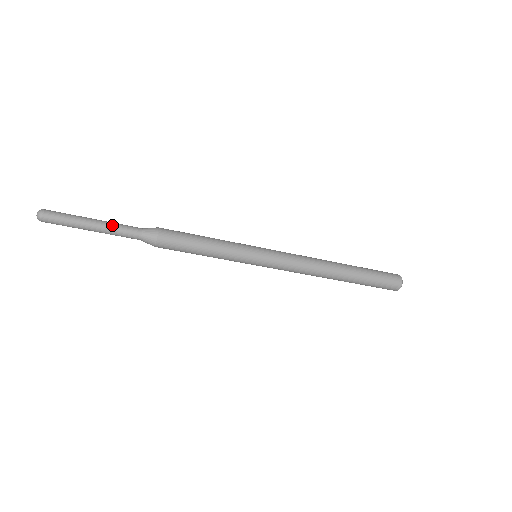
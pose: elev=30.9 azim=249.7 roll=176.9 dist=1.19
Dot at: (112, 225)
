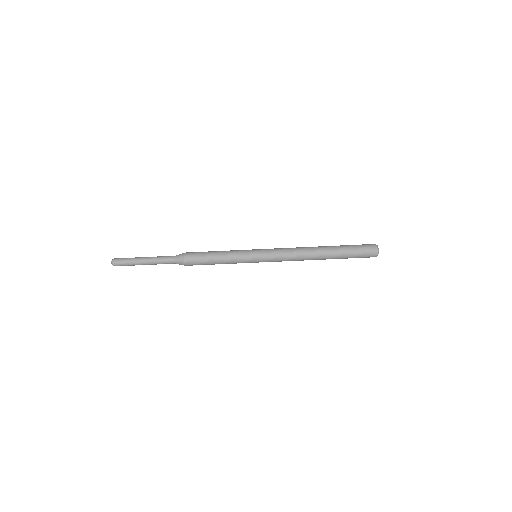
Dot at: (155, 258)
